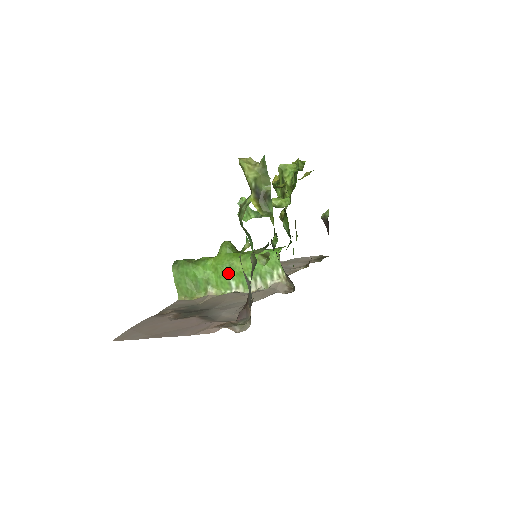
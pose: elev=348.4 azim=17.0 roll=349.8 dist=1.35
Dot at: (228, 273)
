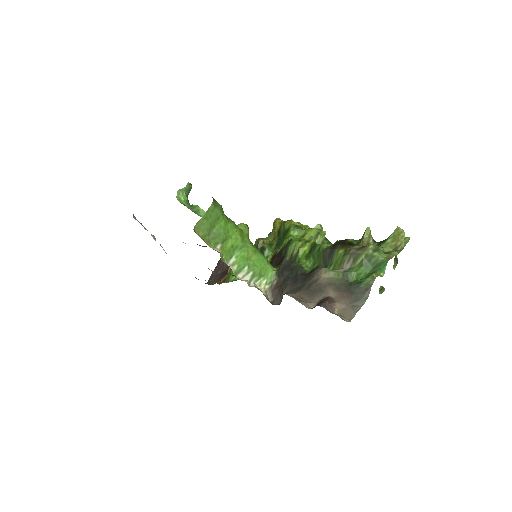
Dot at: (239, 249)
